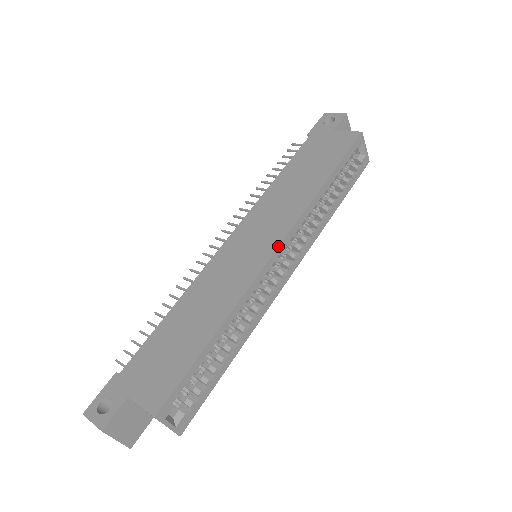
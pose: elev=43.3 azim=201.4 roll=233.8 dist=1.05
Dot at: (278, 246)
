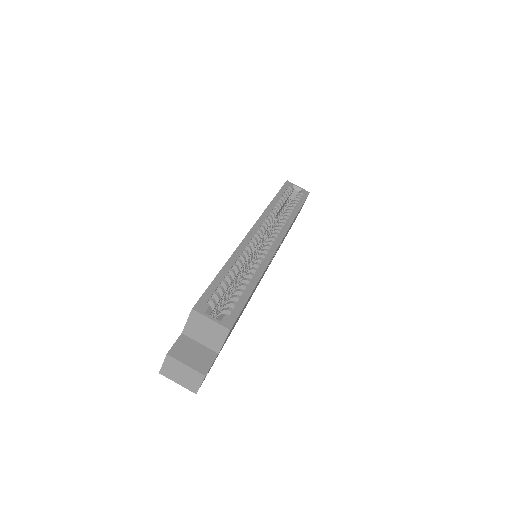
Dot at: (252, 227)
